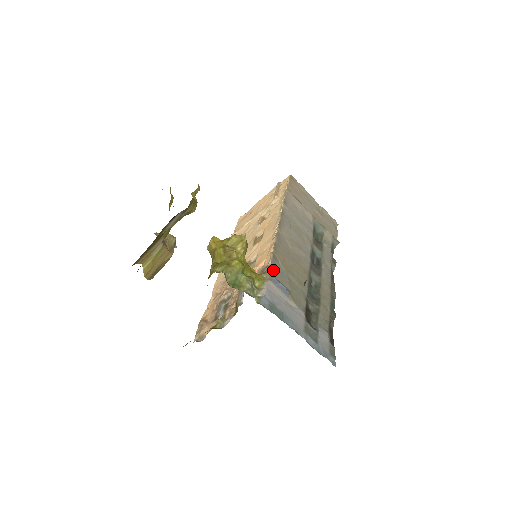
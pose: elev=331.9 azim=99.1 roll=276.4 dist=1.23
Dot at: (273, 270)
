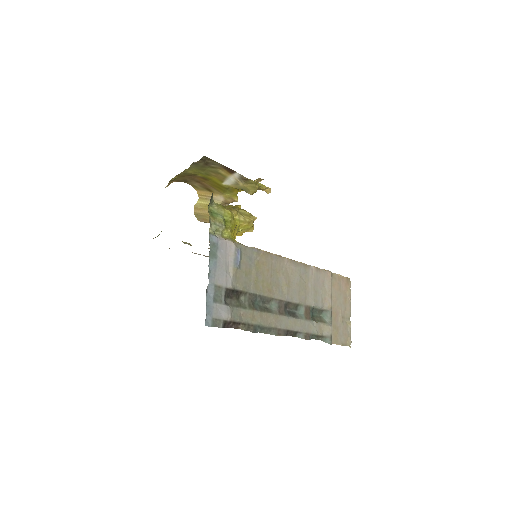
Dot at: (246, 250)
